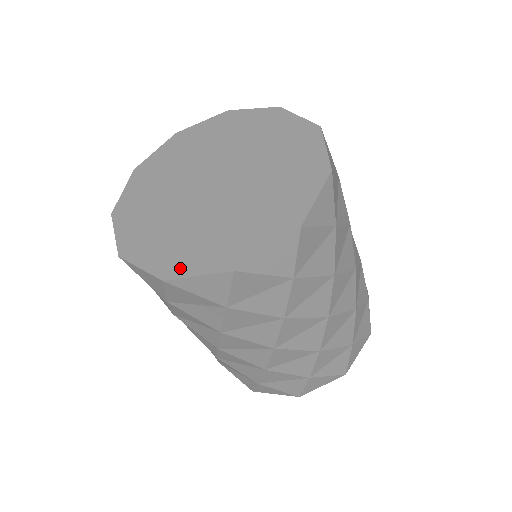
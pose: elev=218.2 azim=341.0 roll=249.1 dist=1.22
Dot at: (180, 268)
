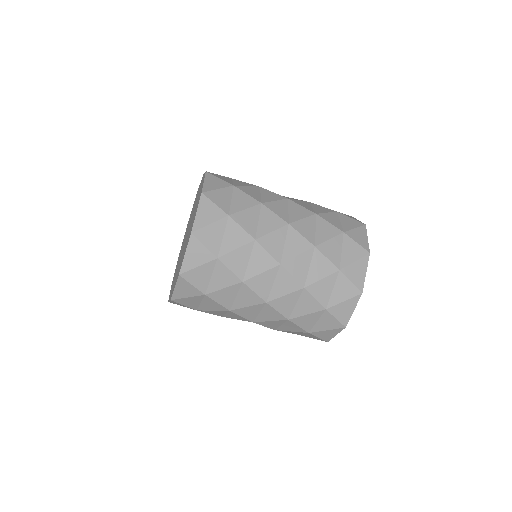
Dot at: (181, 263)
